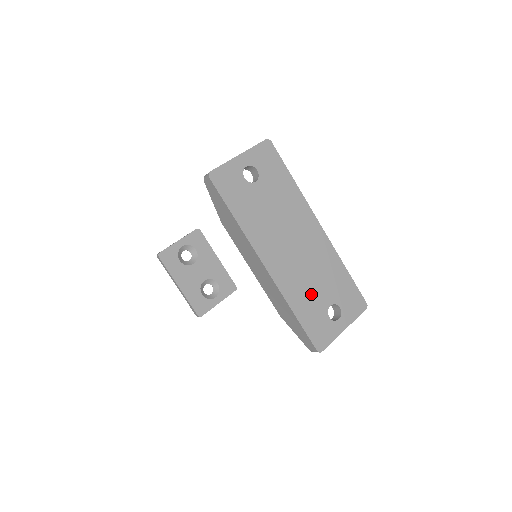
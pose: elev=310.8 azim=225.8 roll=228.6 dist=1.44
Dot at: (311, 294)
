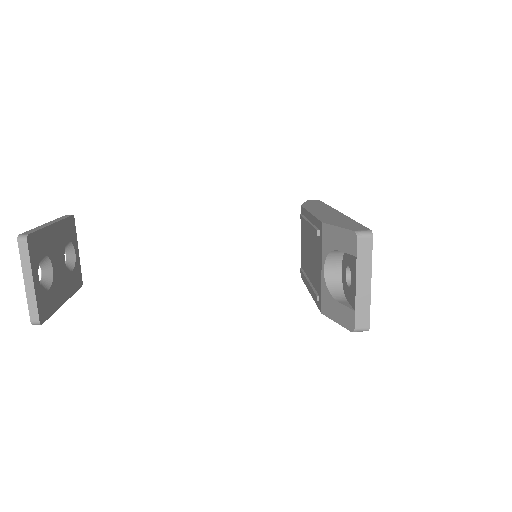
Dot at: occluded
